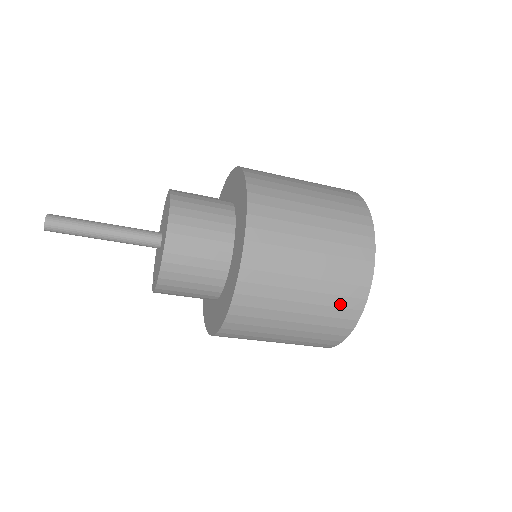
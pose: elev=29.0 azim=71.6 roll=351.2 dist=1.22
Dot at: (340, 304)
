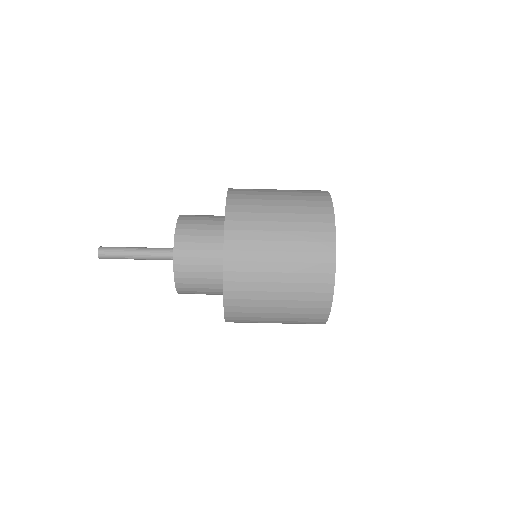
Dot at: (313, 249)
